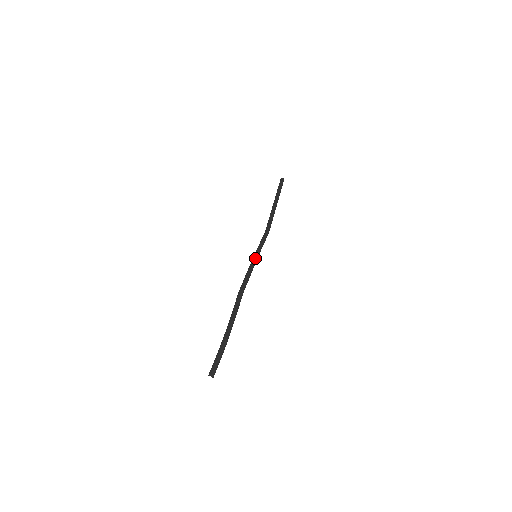
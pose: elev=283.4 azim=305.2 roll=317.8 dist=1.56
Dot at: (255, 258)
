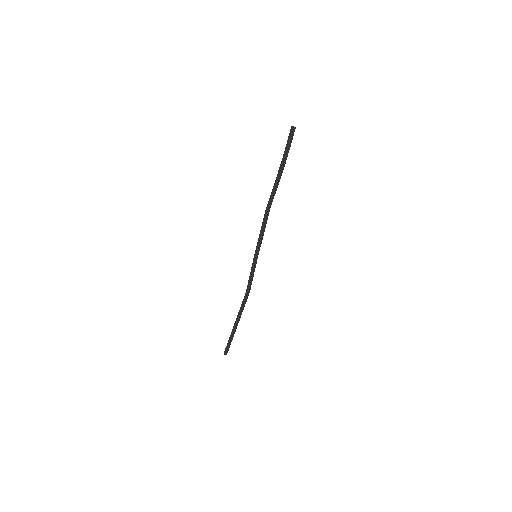
Dot at: (257, 252)
